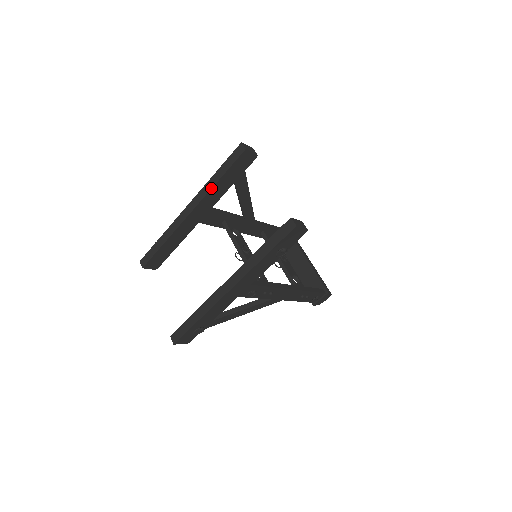
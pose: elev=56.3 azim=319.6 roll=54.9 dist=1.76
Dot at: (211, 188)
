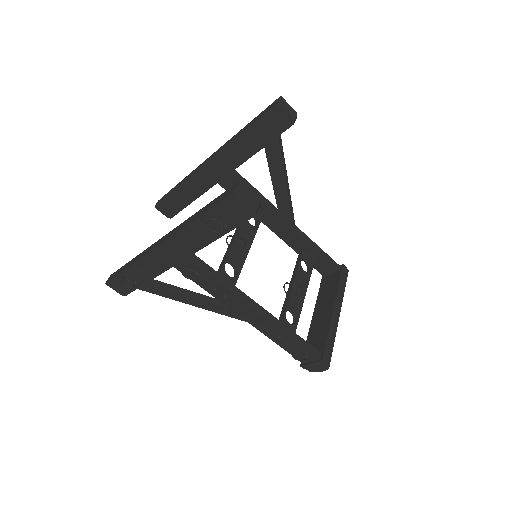
Dot at: (232, 140)
